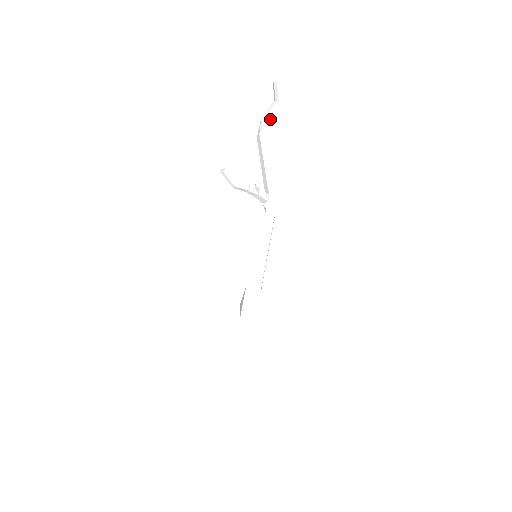
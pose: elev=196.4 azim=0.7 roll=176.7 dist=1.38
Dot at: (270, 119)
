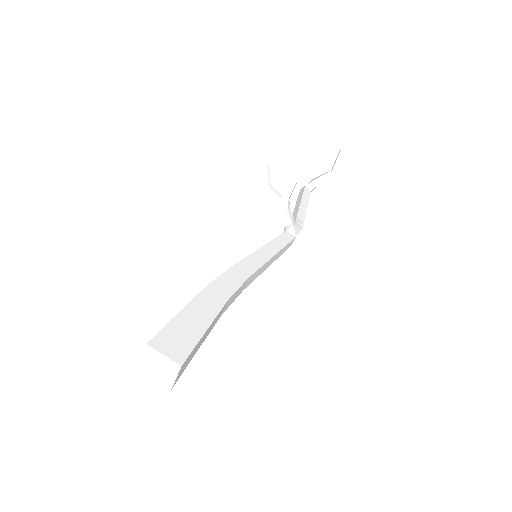
Dot at: occluded
